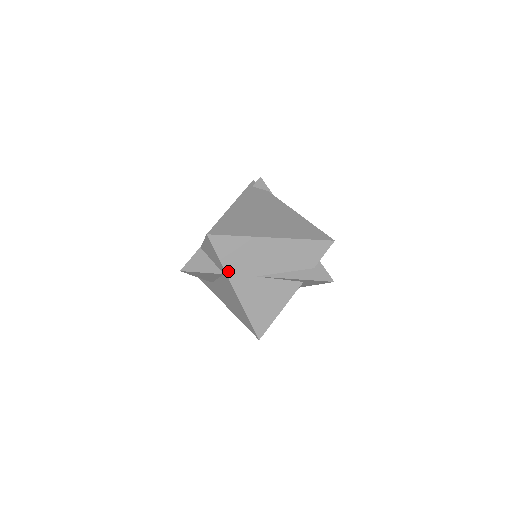
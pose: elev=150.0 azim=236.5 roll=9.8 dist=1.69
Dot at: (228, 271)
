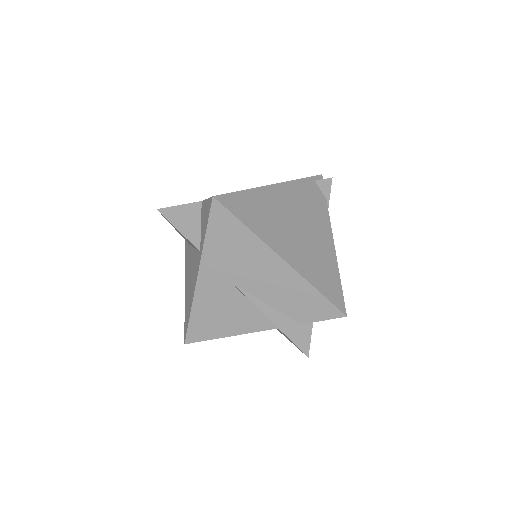
Dot at: (206, 253)
